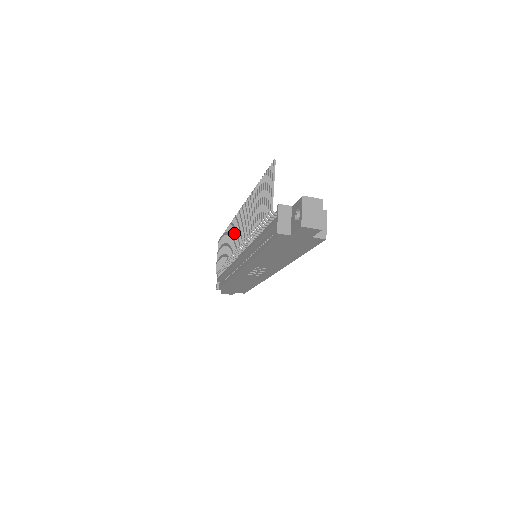
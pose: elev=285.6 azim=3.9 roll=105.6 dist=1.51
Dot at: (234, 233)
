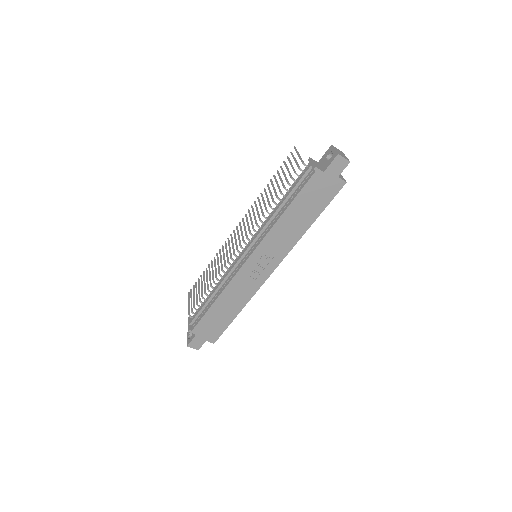
Dot at: (229, 247)
